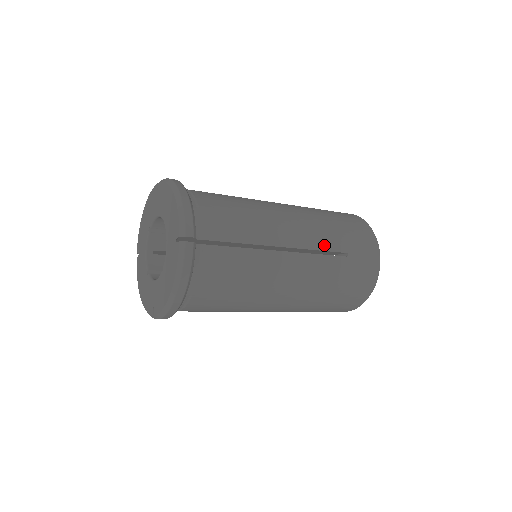
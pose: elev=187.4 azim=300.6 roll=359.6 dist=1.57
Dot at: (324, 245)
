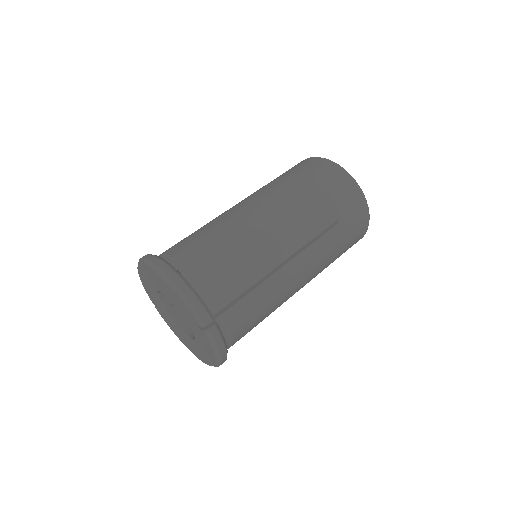
Dot at: occluded
